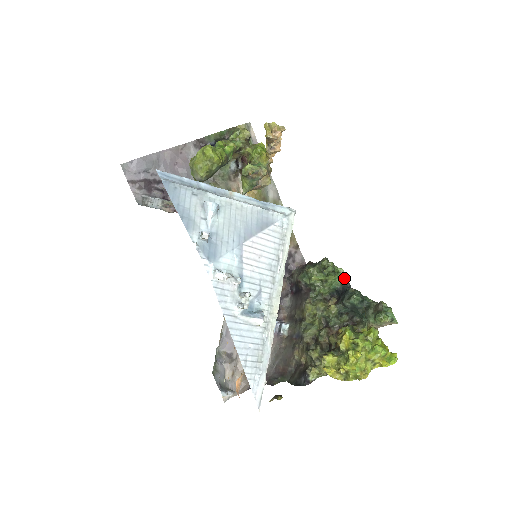
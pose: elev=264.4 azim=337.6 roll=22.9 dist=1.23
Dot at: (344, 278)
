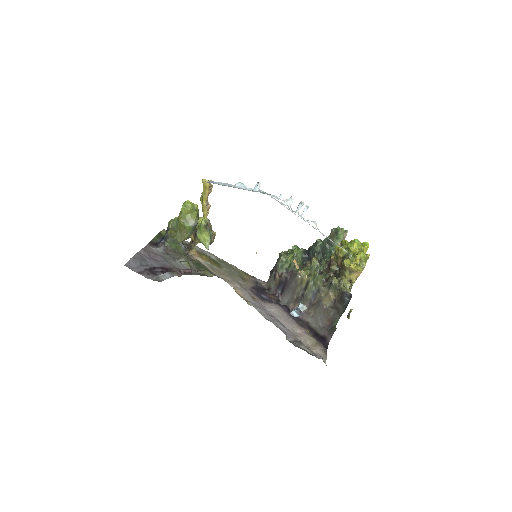
Dot at: (300, 249)
